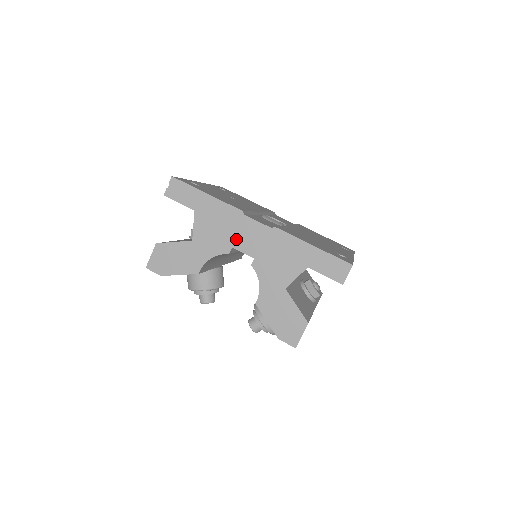
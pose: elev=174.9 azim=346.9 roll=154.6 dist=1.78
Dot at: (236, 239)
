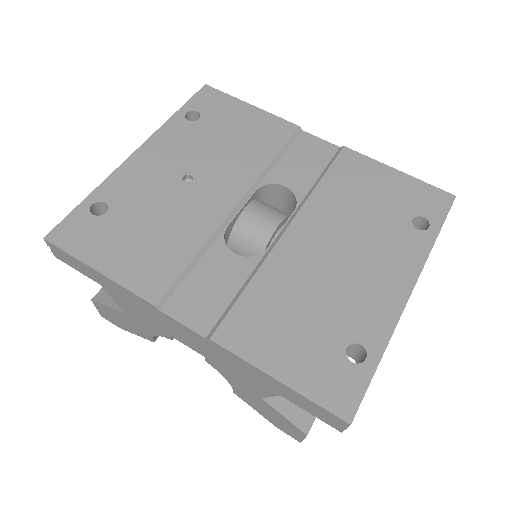
Dot at: (169, 331)
